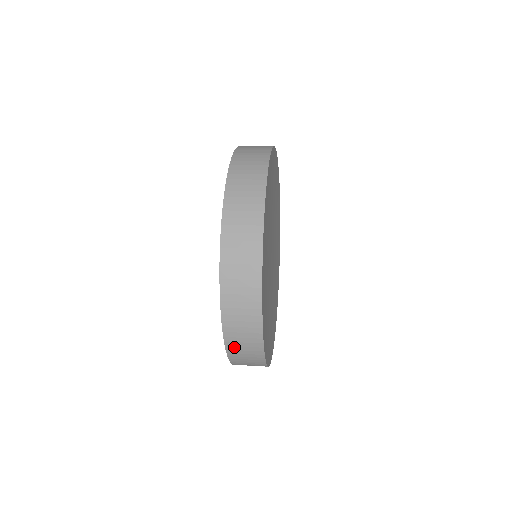
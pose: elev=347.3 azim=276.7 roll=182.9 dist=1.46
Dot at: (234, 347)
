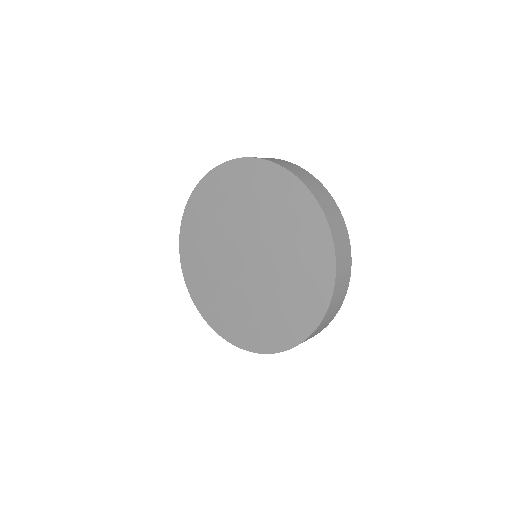
Dot at: (339, 259)
